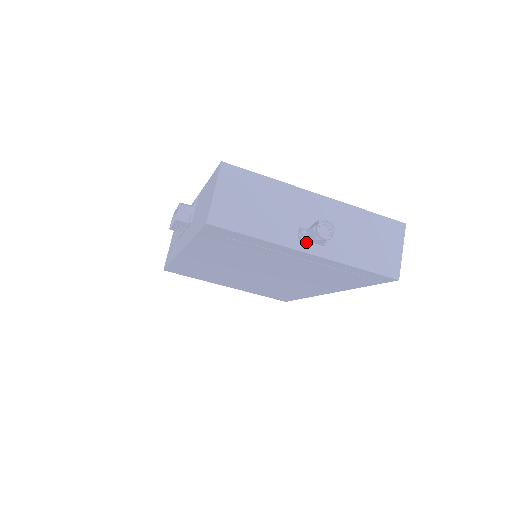
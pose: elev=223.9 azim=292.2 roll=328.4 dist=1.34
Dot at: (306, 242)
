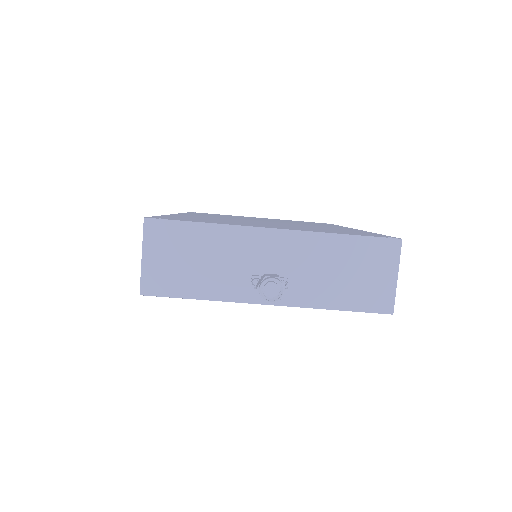
Dot at: occluded
